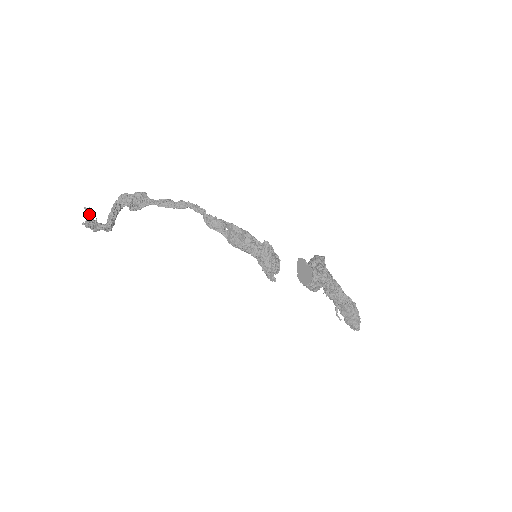
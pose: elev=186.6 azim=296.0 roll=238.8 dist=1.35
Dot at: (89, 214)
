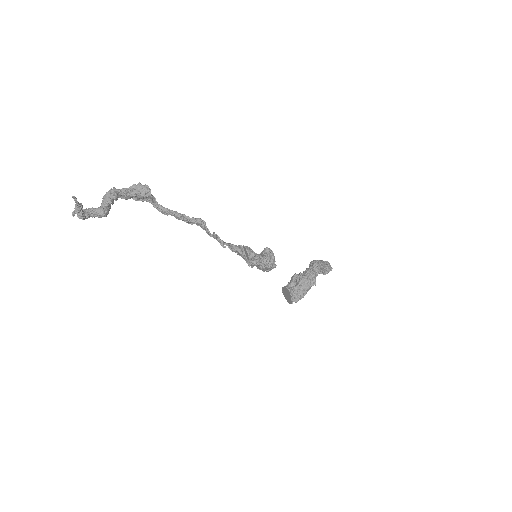
Dot at: (79, 212)
